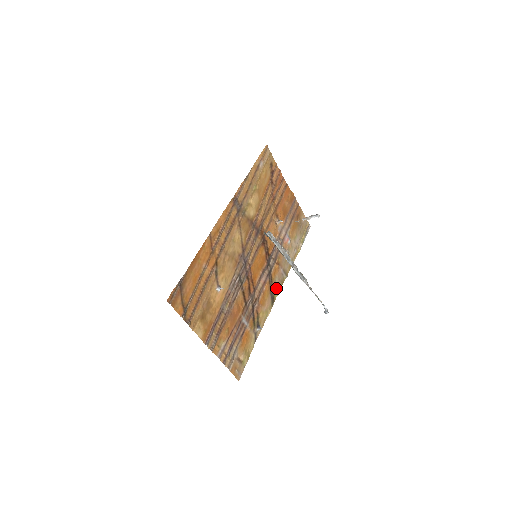
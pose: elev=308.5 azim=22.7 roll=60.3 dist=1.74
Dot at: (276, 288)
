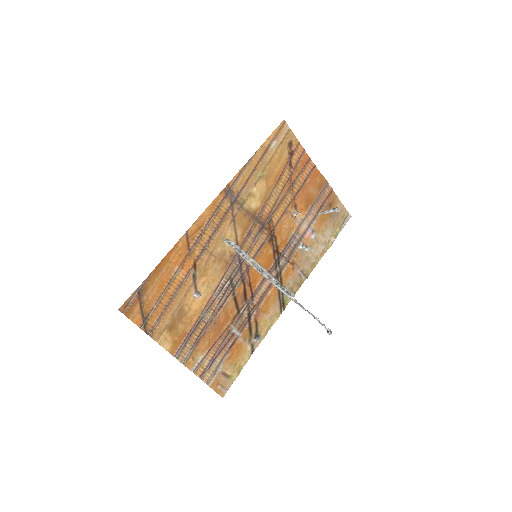
Dot at: occluded
